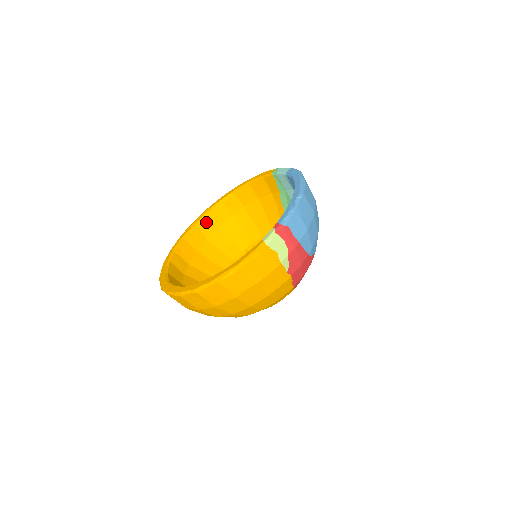
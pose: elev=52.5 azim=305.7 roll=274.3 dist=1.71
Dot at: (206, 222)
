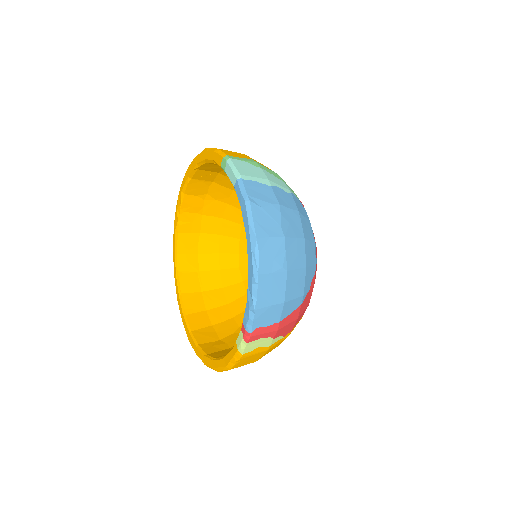
Dot at: (189, 202)
